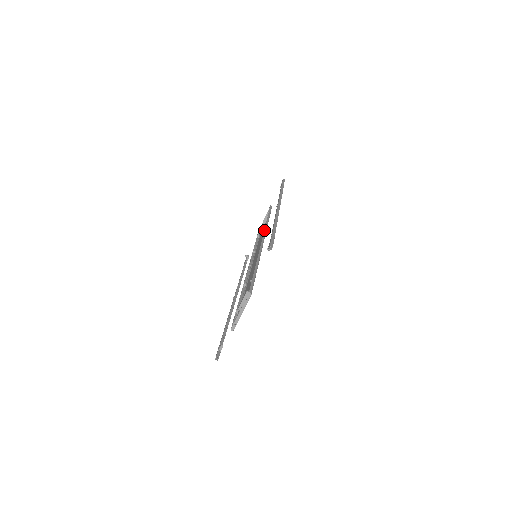
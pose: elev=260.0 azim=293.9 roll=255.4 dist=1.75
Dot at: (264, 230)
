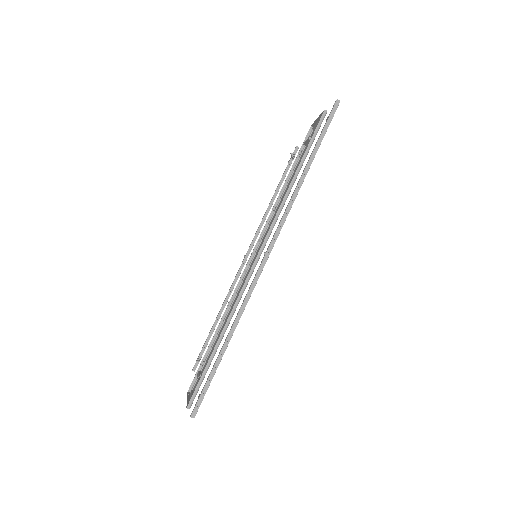
Dot at: (271, 224)
